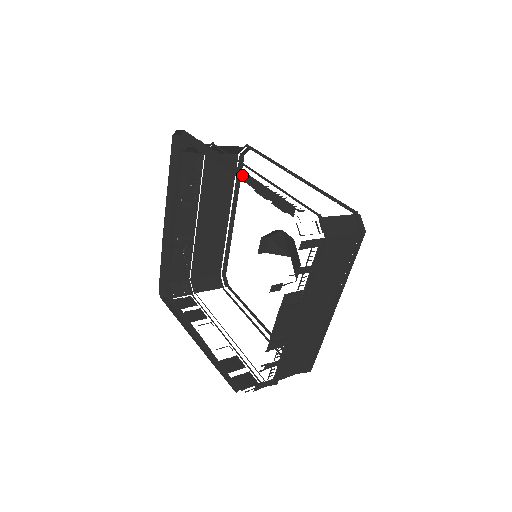
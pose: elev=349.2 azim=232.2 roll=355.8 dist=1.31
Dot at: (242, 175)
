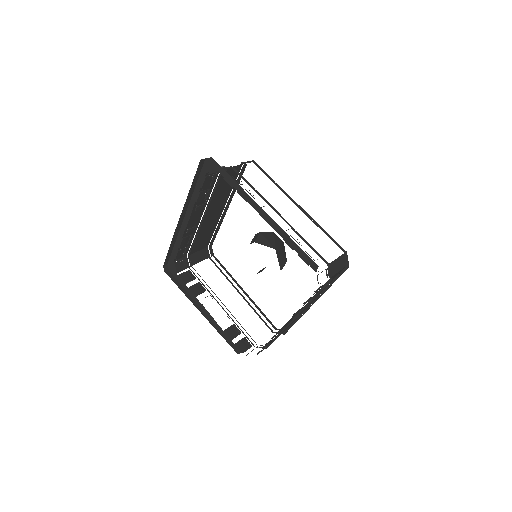
Dot at: (273, 224)
